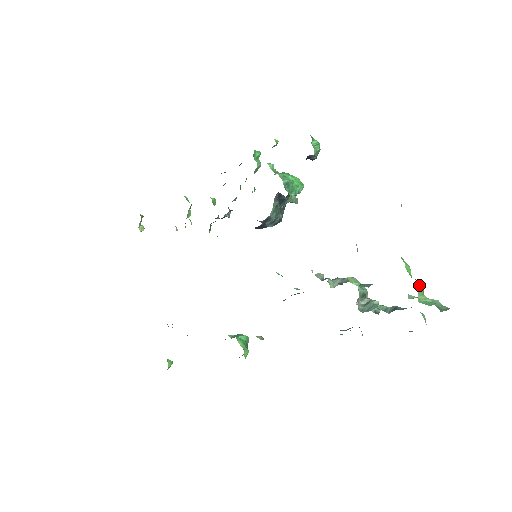
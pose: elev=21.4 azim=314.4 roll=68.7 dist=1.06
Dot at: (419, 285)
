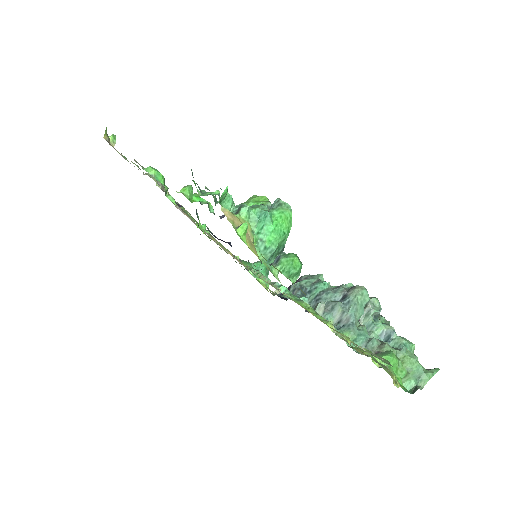
Dot at: occluded
